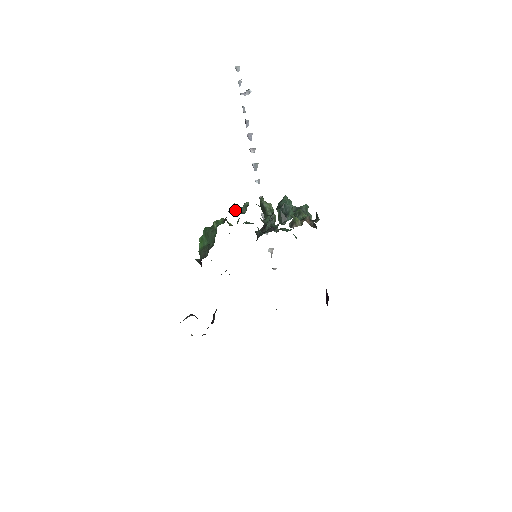
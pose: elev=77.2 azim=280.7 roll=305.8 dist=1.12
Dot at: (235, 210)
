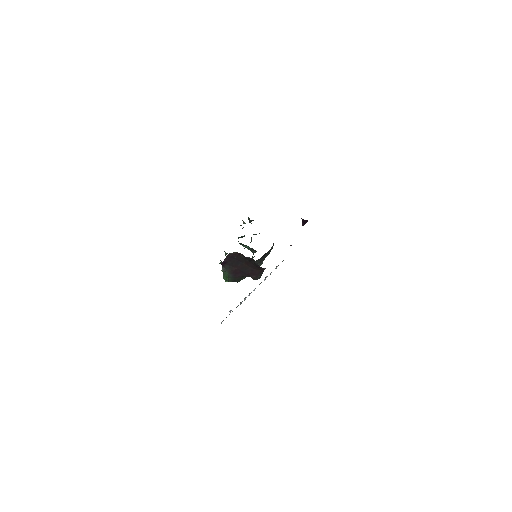
Dot at: occluded
